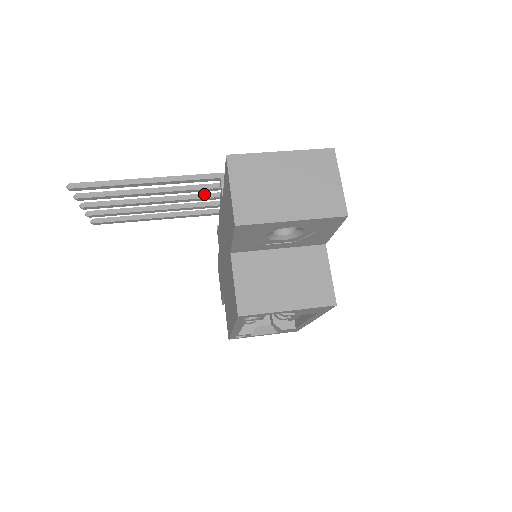
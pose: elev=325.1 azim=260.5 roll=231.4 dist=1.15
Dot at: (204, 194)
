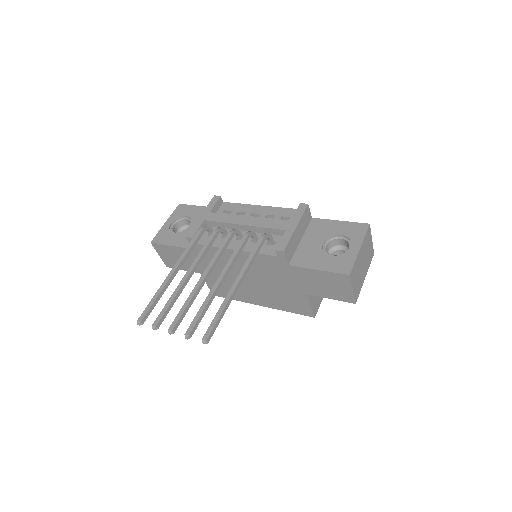
Dot at: (225, 245)
